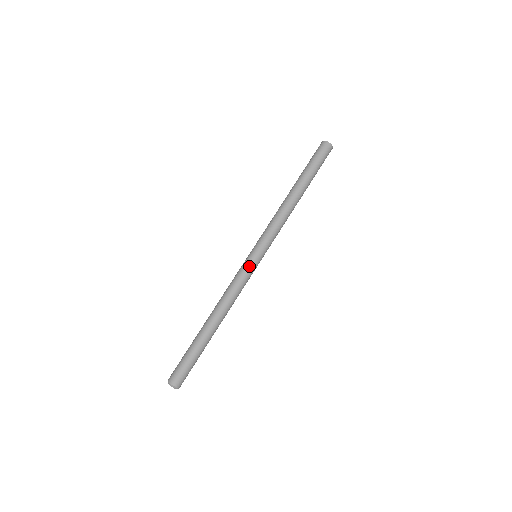
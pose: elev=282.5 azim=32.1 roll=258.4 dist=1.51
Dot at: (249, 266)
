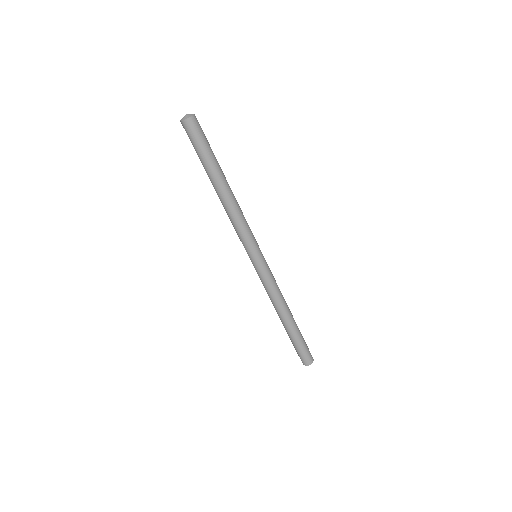
Dot at: (264, 269)
